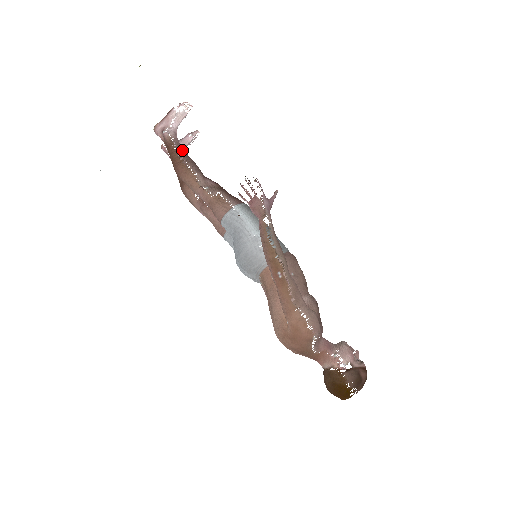
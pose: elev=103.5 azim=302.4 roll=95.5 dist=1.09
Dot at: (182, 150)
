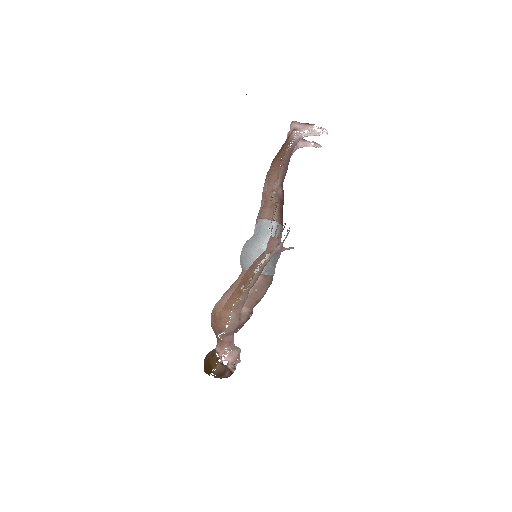
Dot at: (290, 154)
